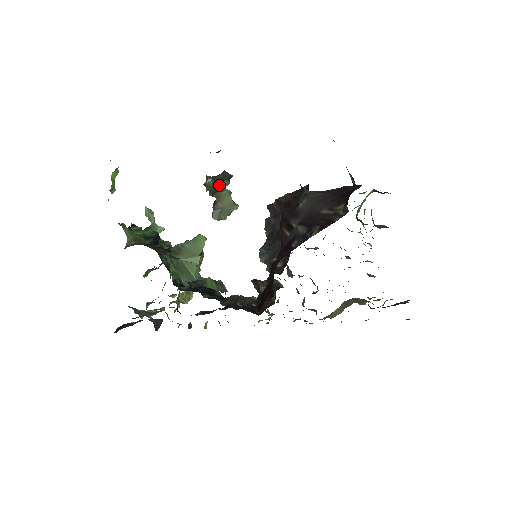
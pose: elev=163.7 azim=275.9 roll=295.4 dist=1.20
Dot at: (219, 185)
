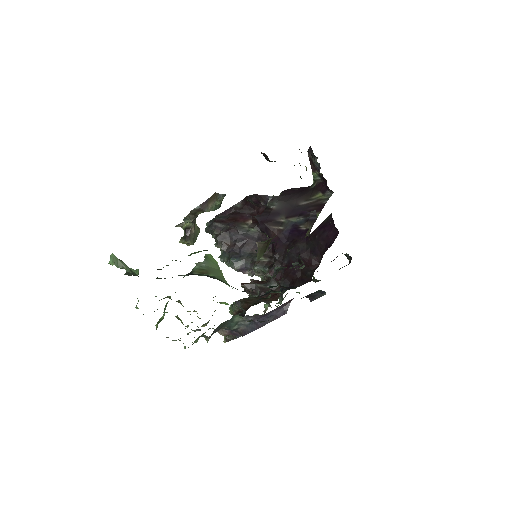
Dot at: (221, 203)
